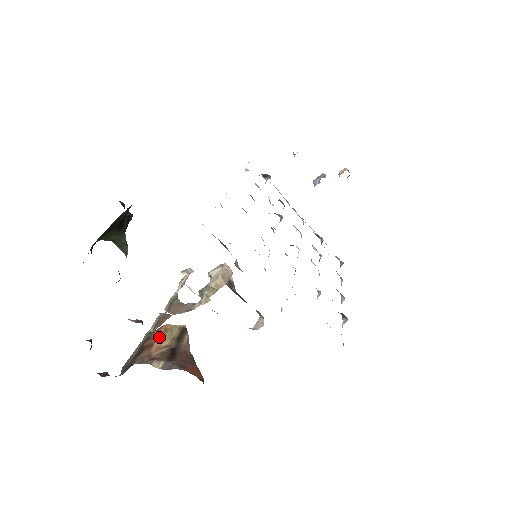
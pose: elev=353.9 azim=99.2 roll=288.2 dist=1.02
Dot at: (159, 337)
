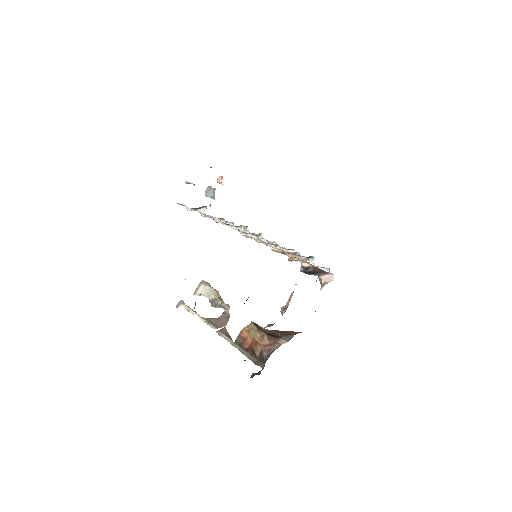
Dot at: (250, 337)
